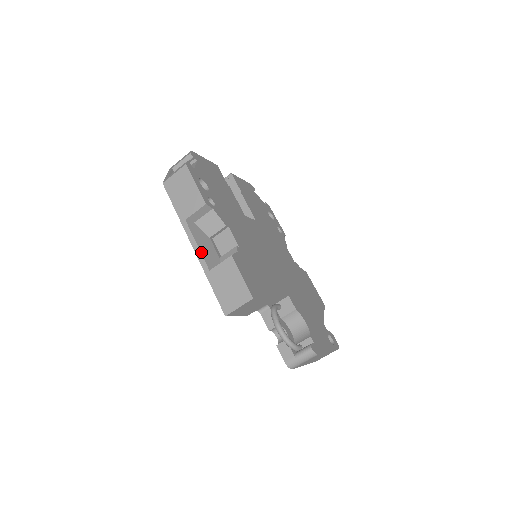
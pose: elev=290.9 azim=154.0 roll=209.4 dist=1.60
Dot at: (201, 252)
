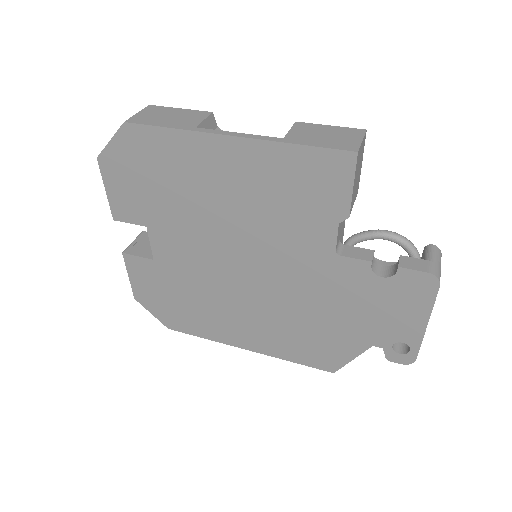
Dot at: (251, 135)
